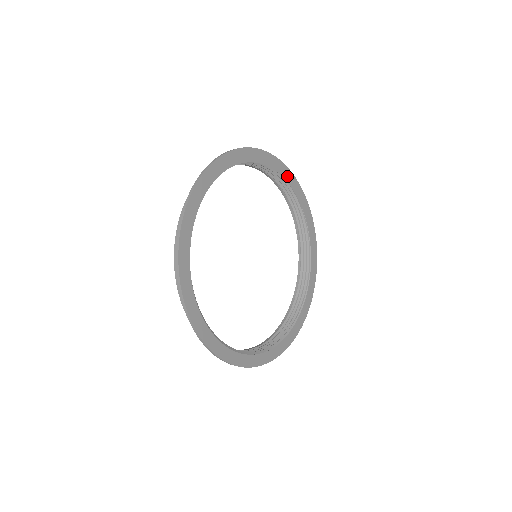
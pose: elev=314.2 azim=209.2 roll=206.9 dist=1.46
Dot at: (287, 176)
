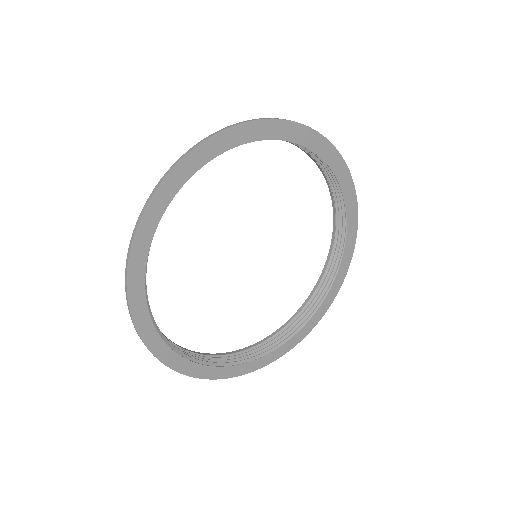
Dot at: (309, 140)
